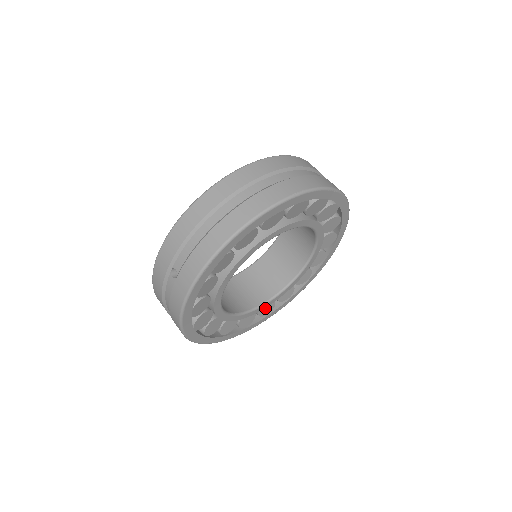
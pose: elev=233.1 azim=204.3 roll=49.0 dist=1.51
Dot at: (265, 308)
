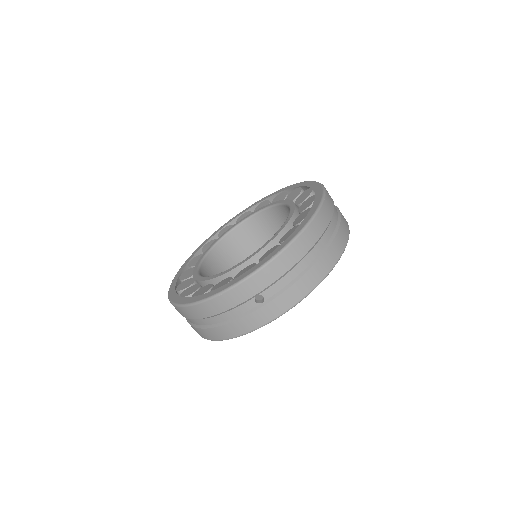
Dot at: occluded
